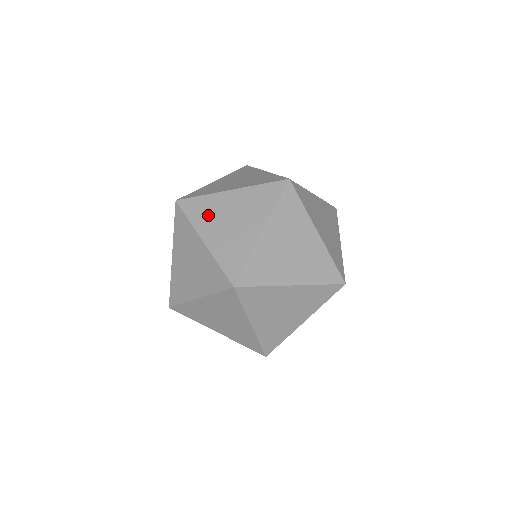
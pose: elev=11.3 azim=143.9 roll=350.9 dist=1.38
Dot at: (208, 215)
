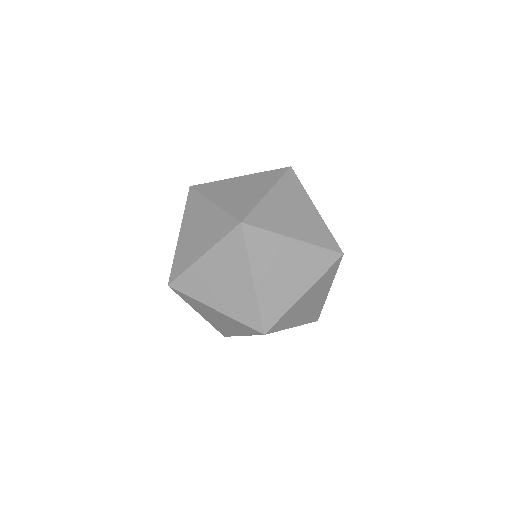
Dot at: (202, 287)
